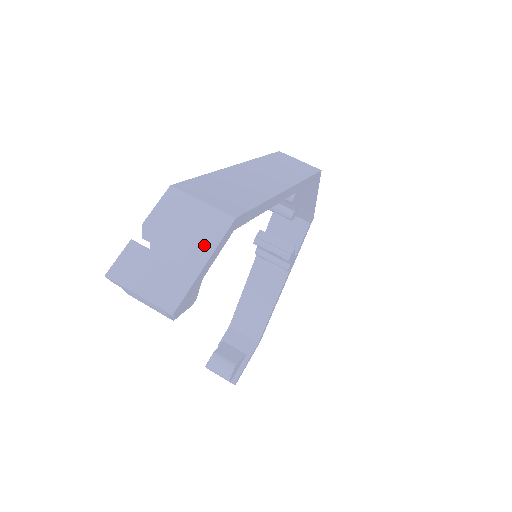
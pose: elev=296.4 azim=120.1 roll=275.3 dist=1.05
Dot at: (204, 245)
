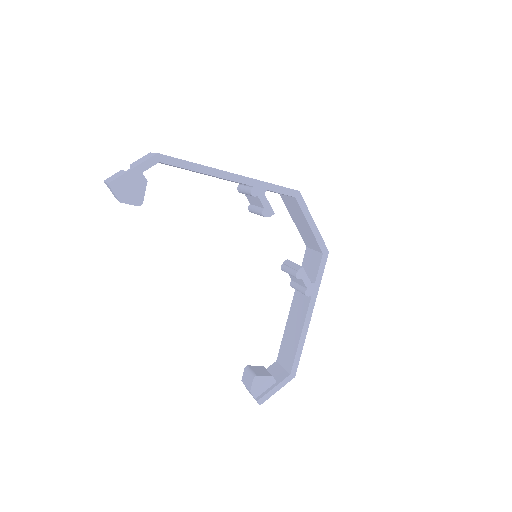
Dot at: (139, 163)
